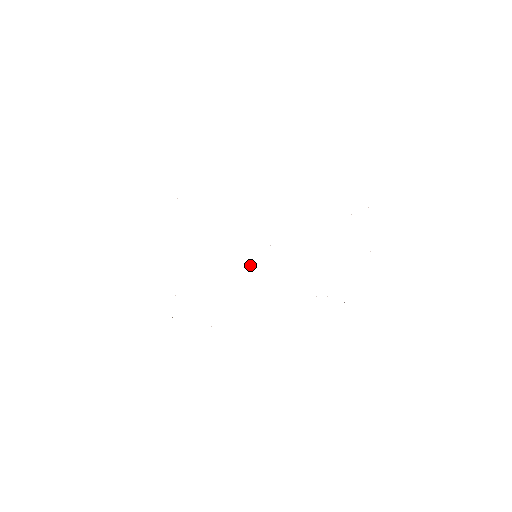
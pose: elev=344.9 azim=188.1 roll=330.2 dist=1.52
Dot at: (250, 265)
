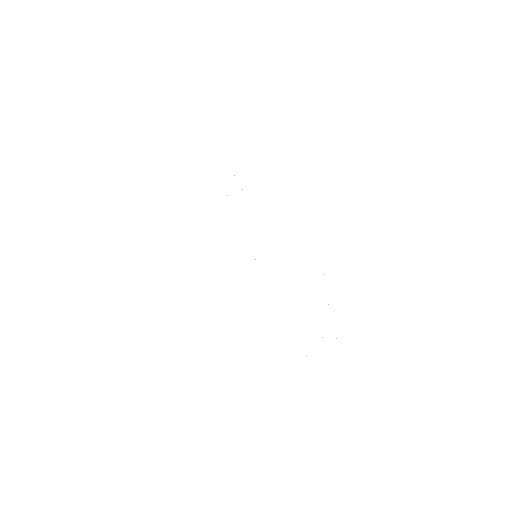
Dot at: occluded
